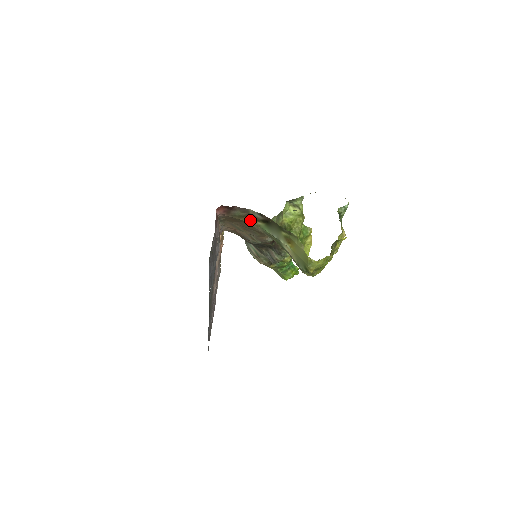
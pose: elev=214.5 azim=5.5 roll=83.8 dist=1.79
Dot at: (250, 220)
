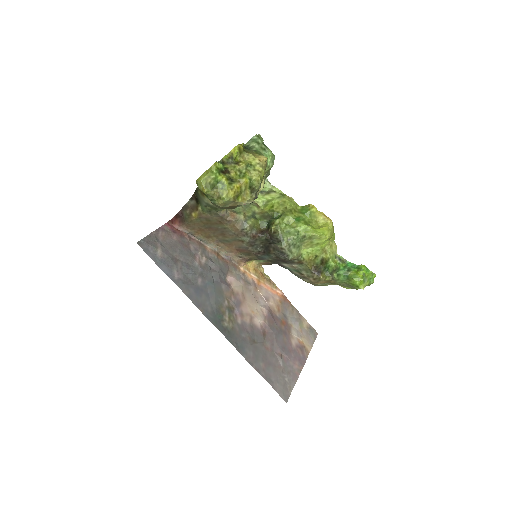
Dot at: (196, 213)
